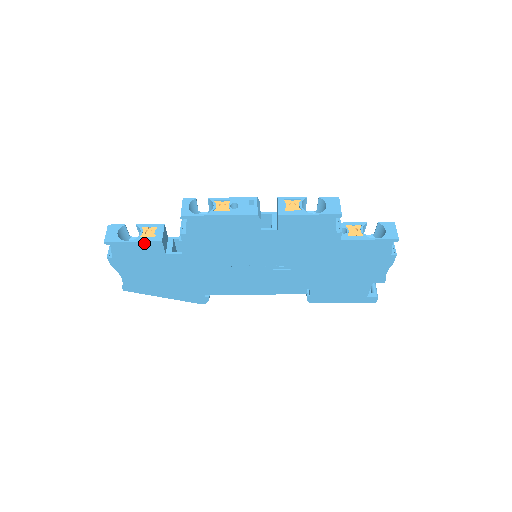
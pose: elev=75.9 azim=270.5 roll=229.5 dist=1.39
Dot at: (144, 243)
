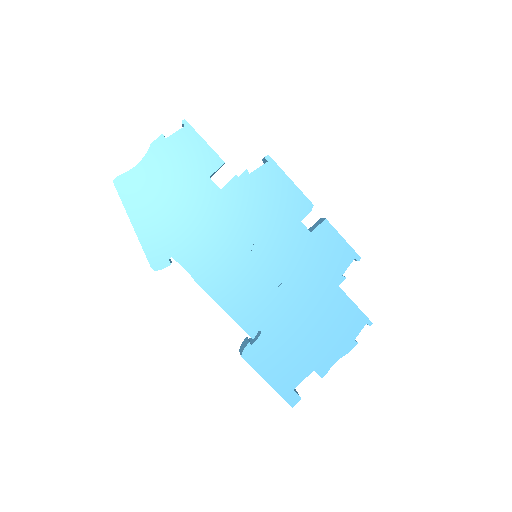
Dot at: (210, 151)
